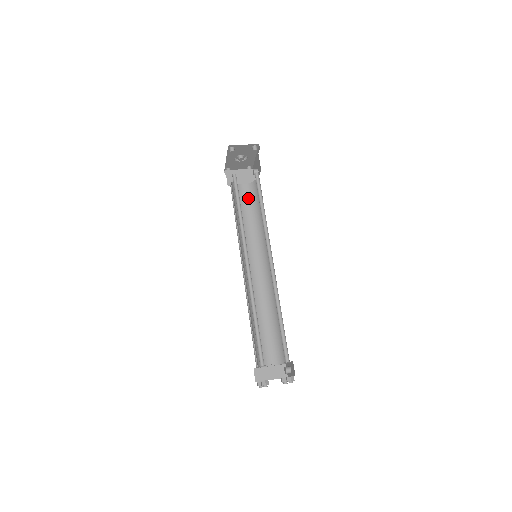
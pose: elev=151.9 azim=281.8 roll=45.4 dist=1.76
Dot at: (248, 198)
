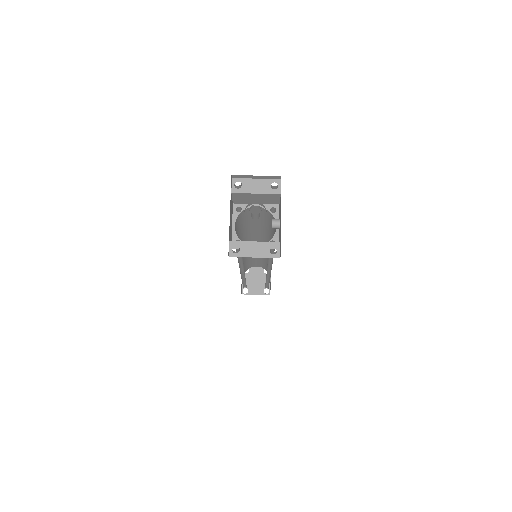
Dot at: (261, 216)
